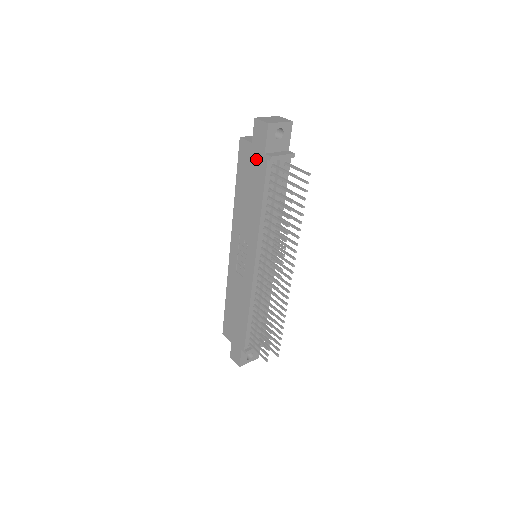
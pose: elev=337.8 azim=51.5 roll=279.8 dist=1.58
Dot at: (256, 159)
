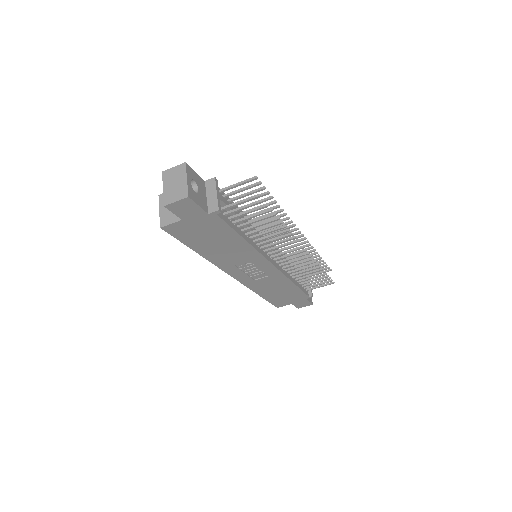
Dot at: (201, 224)
